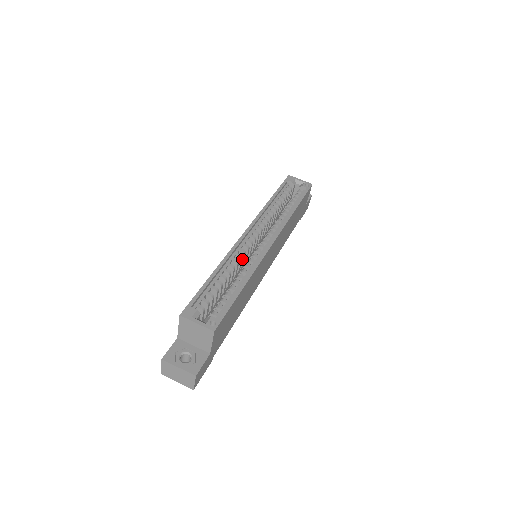
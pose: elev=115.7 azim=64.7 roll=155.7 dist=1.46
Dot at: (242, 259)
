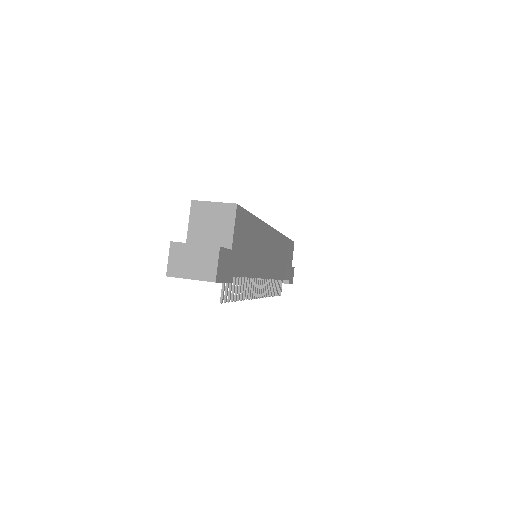
Dot at: occluded
